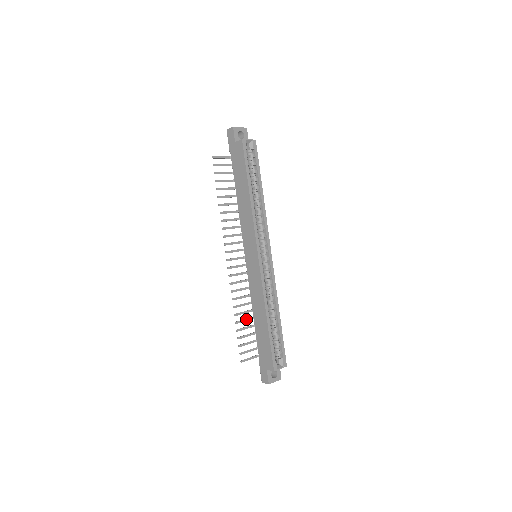
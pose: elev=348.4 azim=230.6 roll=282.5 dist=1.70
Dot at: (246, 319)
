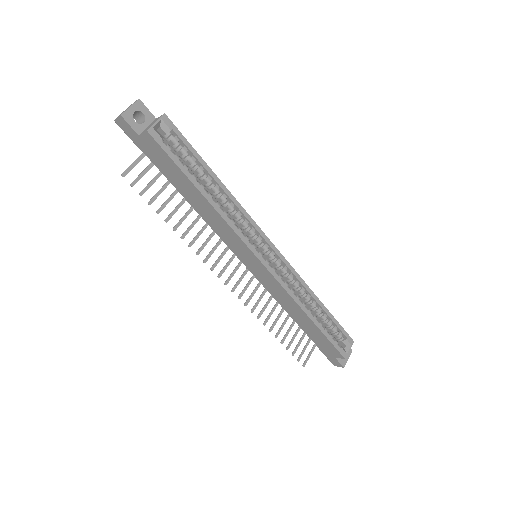
Dot at: (283, 323)
